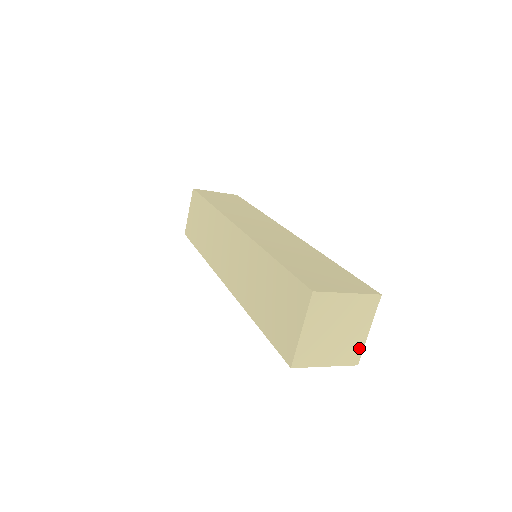
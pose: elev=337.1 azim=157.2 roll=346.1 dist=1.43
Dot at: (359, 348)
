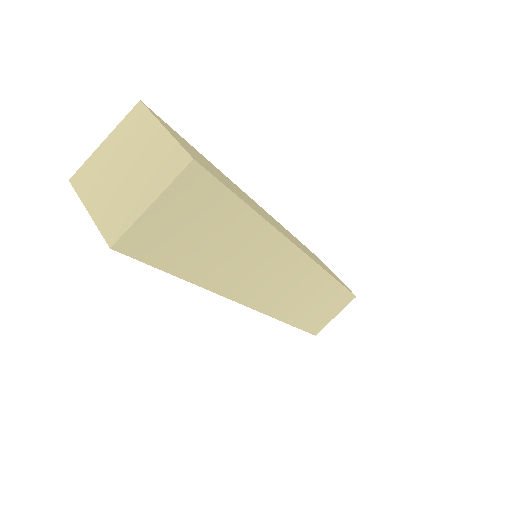
Dot at: (173, 149)
